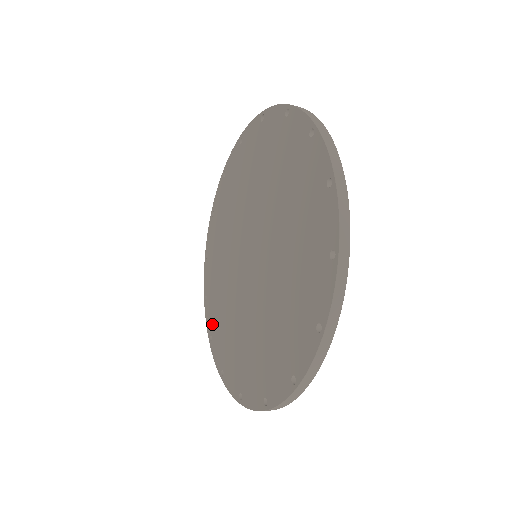
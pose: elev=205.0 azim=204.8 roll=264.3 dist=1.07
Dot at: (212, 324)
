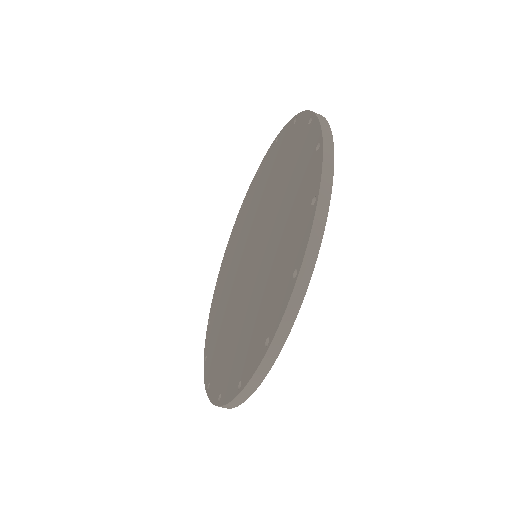
Dot at: (209, 344)
